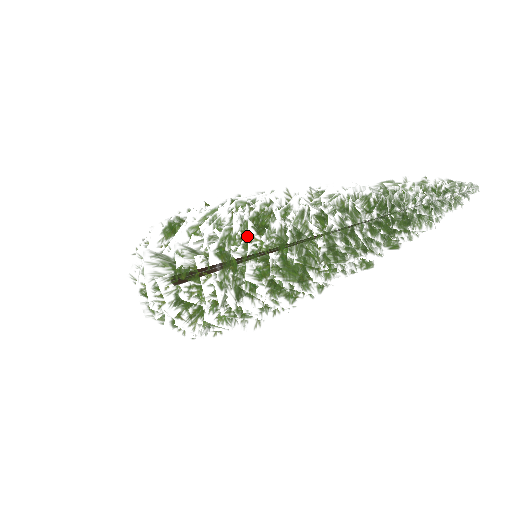
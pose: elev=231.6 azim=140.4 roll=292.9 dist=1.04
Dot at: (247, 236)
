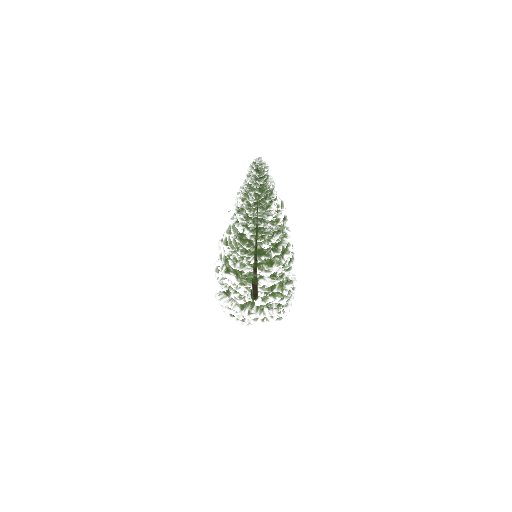
Dot at: (227, 254)
